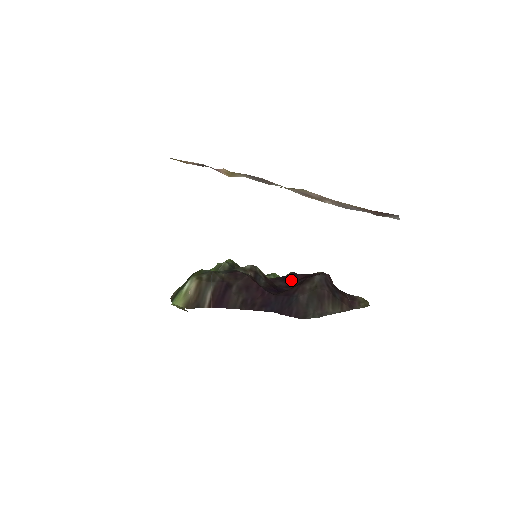
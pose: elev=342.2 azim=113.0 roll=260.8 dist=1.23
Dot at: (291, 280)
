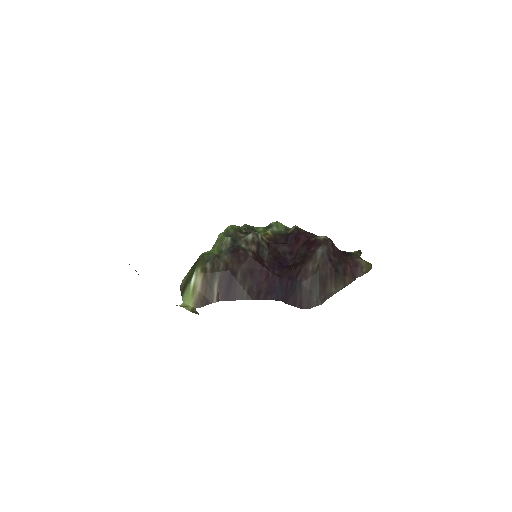
Dot at: (294, 243)
